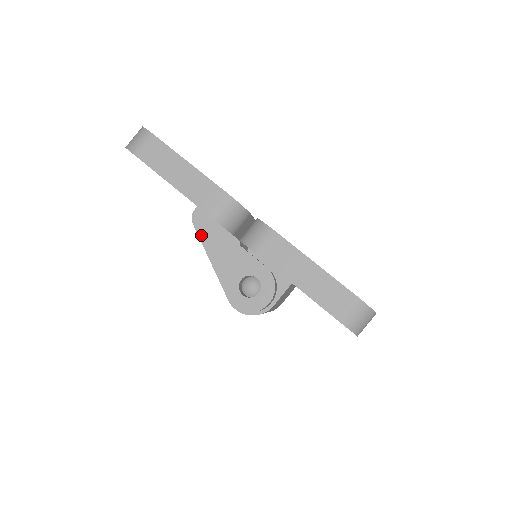
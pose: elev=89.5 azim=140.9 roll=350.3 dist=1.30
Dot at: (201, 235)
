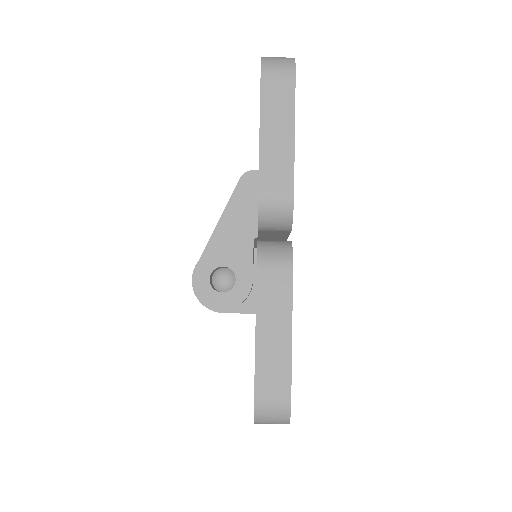
Dot at: (235, 195)
